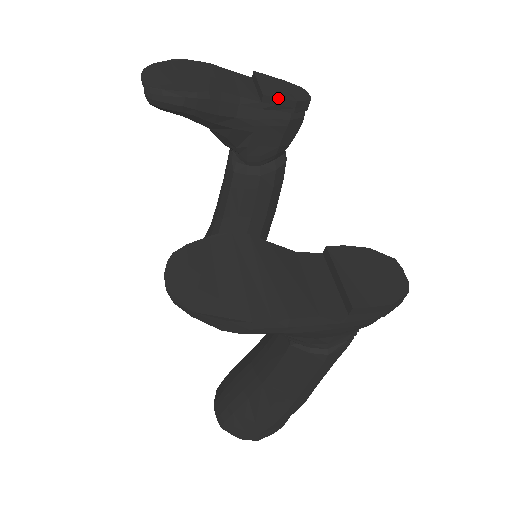
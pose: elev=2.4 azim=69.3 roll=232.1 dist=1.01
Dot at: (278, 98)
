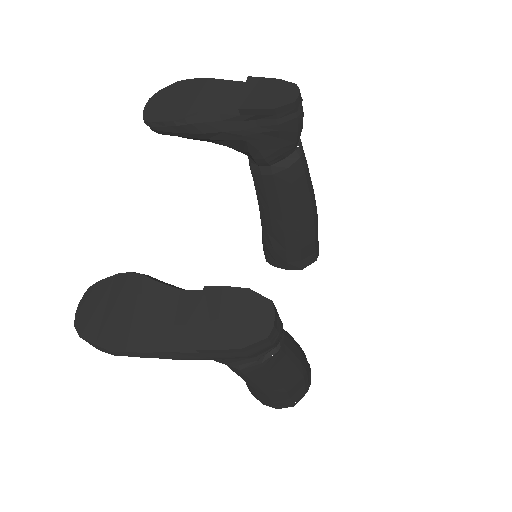
Dot at: (254, 109)
